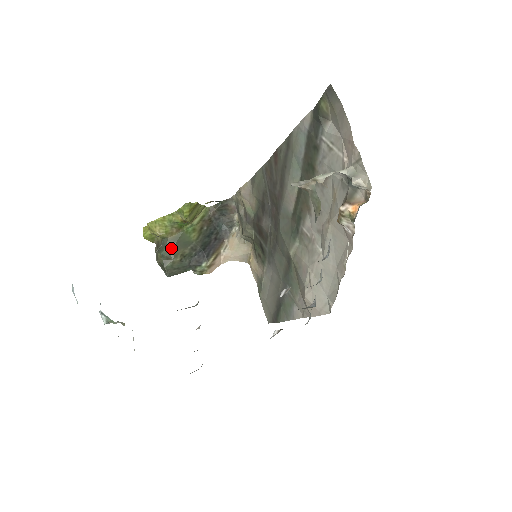
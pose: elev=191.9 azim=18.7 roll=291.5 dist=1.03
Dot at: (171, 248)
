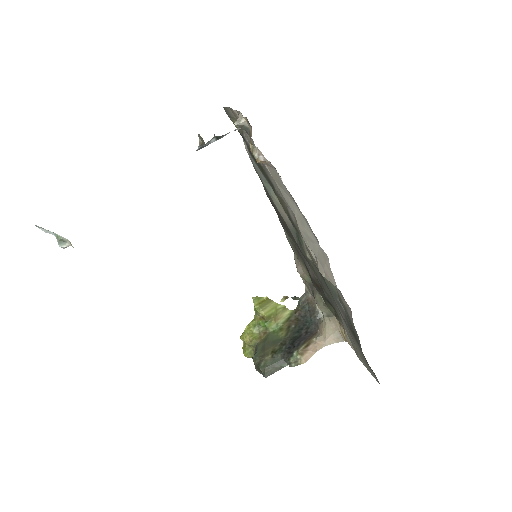
Dot at: (262, 349)
